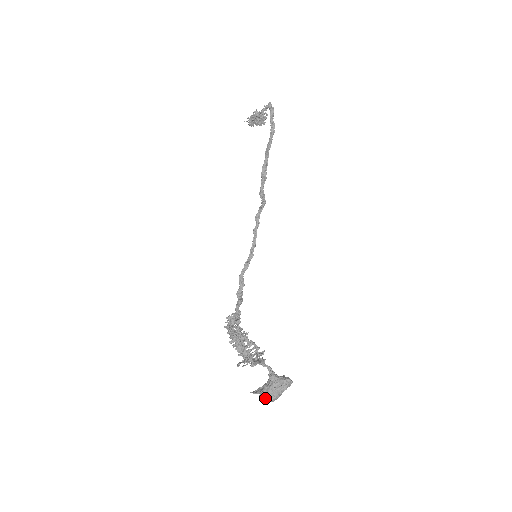
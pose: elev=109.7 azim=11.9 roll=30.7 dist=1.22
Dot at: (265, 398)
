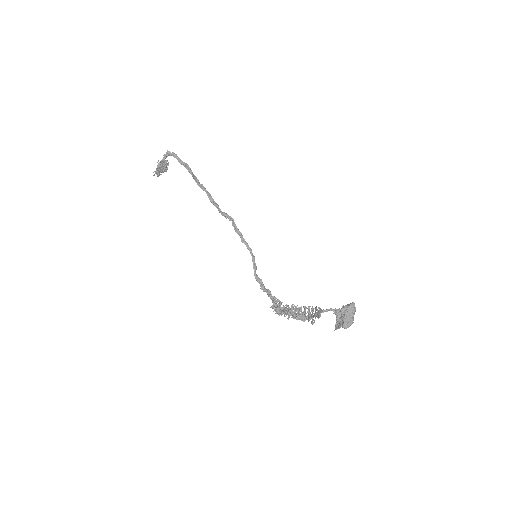
Dot at: (348, 325)
